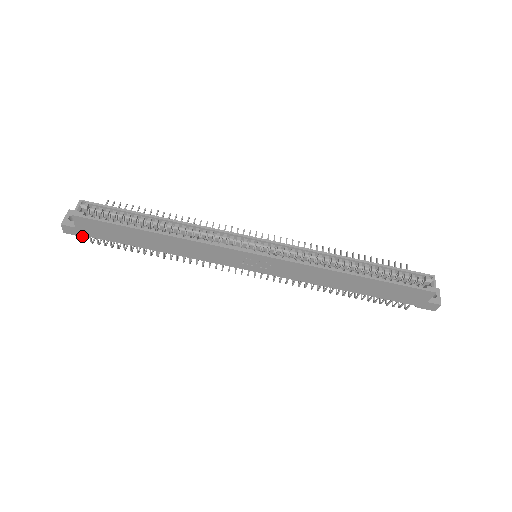
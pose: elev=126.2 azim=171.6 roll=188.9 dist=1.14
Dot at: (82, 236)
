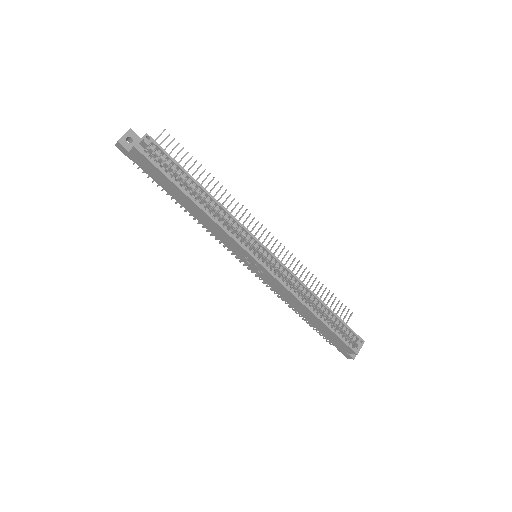
Dot at: (129, 158)
